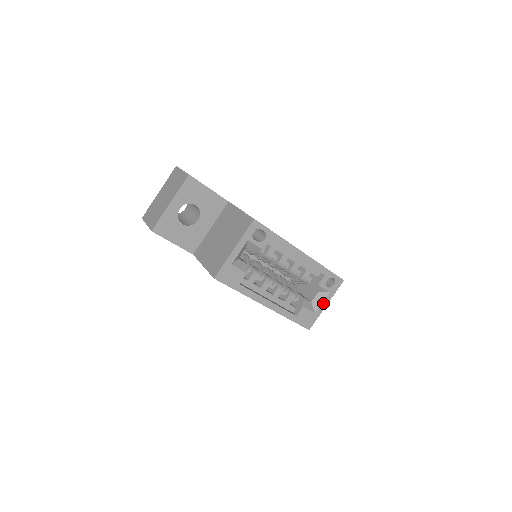
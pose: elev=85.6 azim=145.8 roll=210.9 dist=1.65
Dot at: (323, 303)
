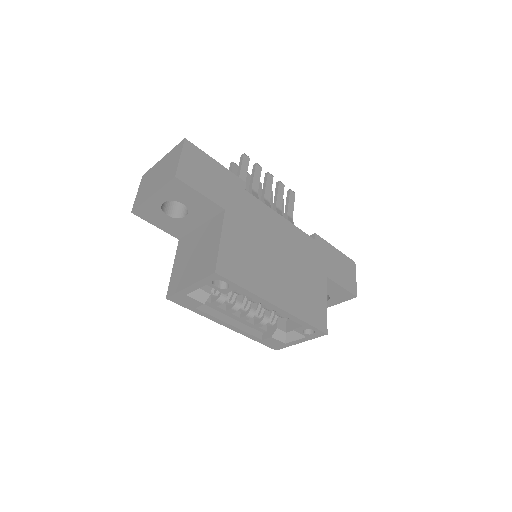
Dot at: (297, 340)
